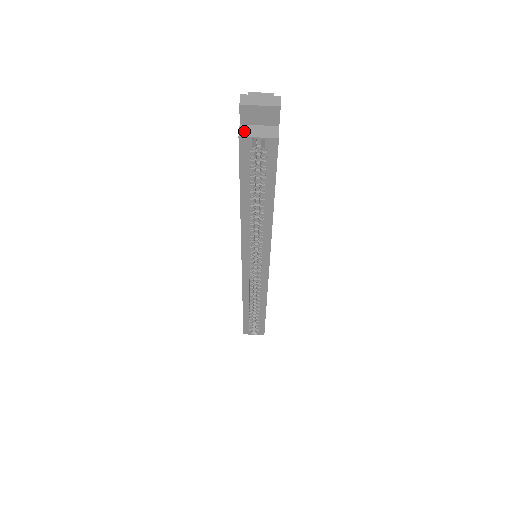
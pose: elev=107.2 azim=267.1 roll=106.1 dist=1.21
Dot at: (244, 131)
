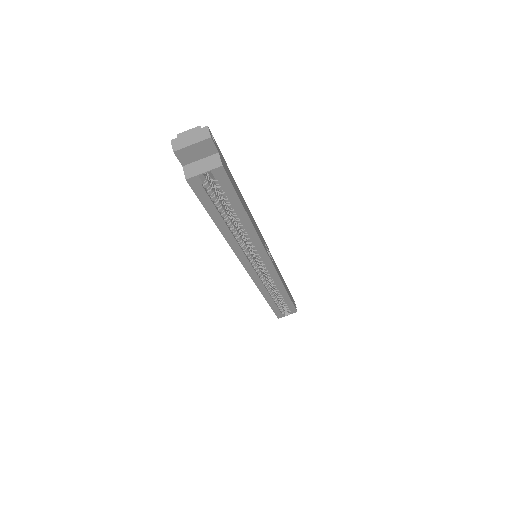
Dot at: (189, 172)
